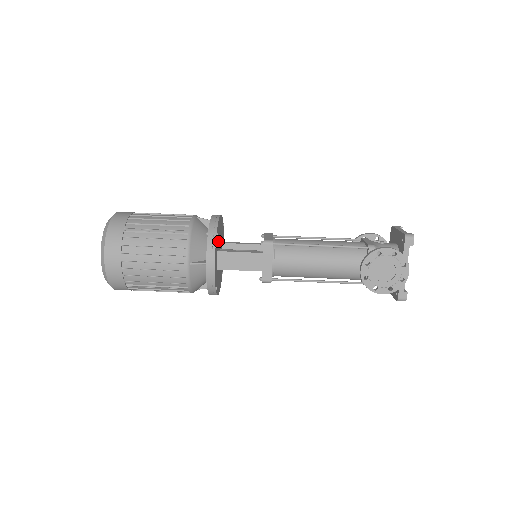
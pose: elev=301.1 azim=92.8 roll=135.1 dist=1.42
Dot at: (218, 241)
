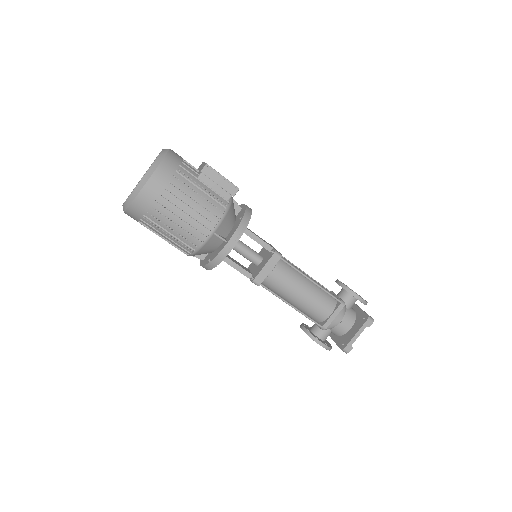
Dot at: occluded
